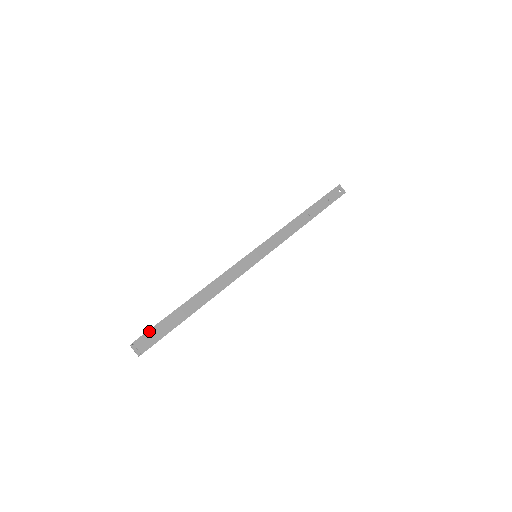
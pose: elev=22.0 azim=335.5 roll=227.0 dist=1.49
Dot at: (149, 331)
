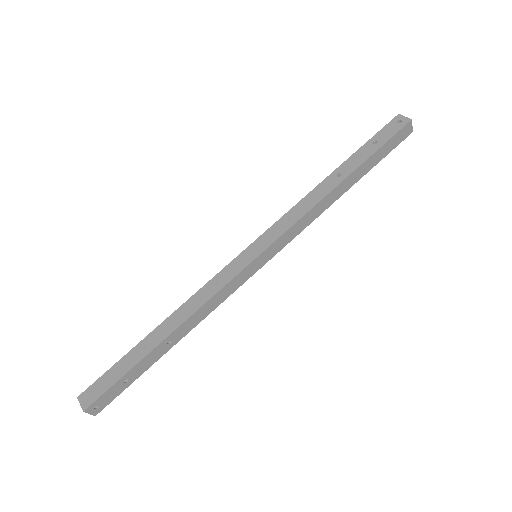
Dot at: (97, 380)
